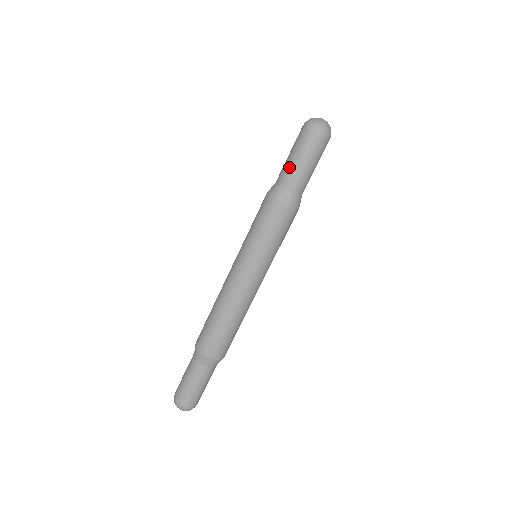
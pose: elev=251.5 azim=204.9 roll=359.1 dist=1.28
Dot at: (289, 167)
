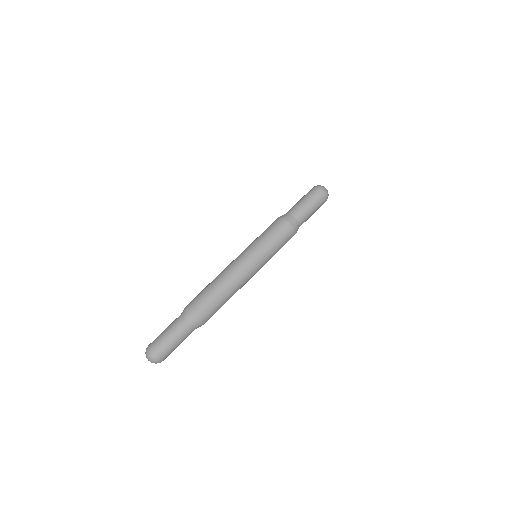
Dot at: (294, 205)
